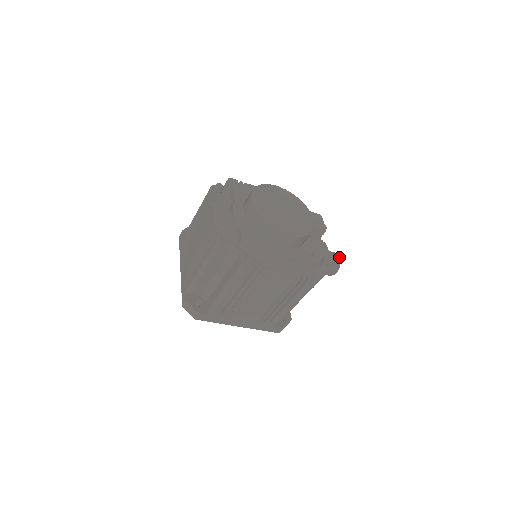
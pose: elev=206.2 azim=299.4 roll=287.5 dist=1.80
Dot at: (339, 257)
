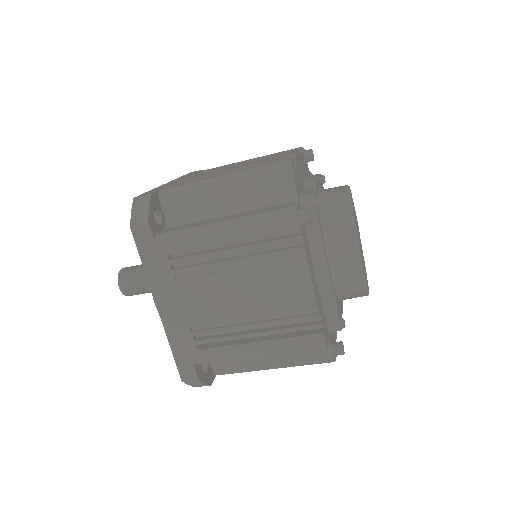
Dot at: occluded
